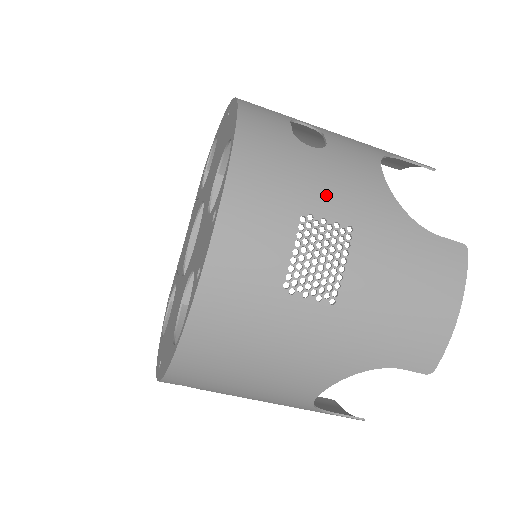
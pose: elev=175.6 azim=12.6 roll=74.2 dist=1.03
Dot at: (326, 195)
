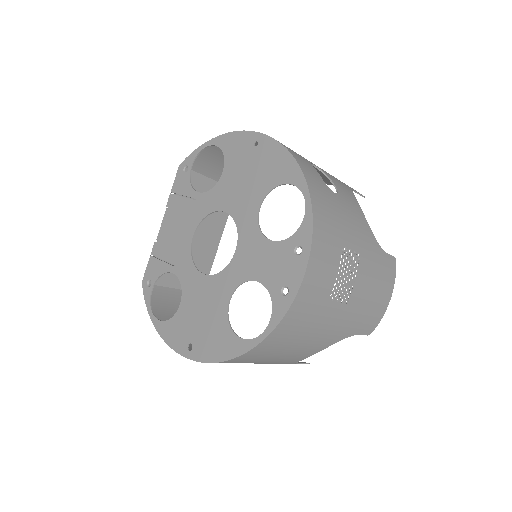
Dot at: (350, 232)
